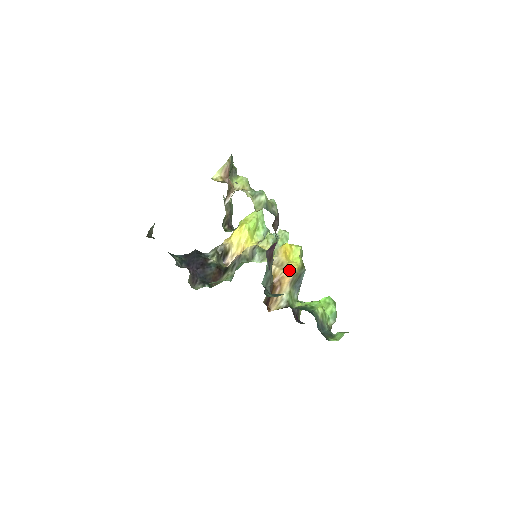
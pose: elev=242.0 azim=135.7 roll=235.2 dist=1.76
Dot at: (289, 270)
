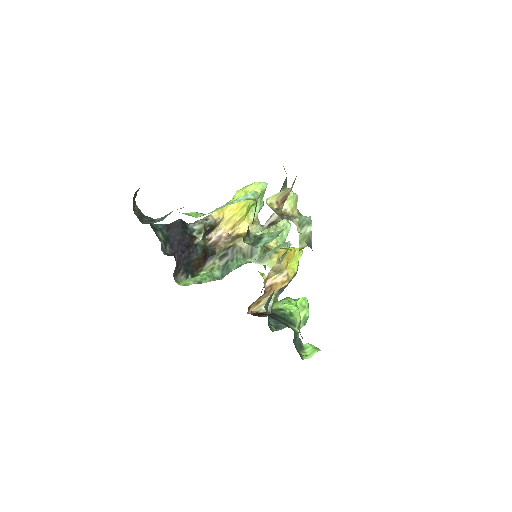
Dot at: (285, 278)
